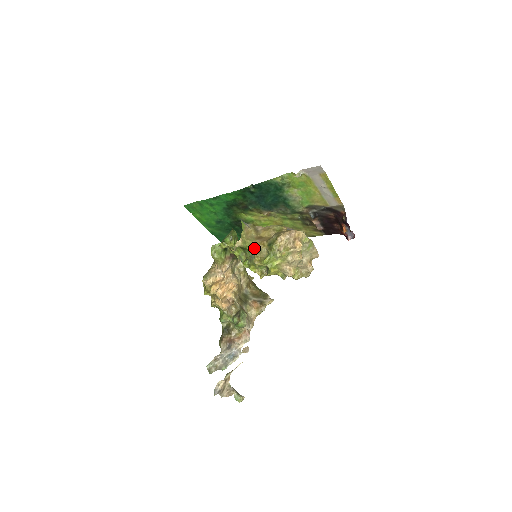
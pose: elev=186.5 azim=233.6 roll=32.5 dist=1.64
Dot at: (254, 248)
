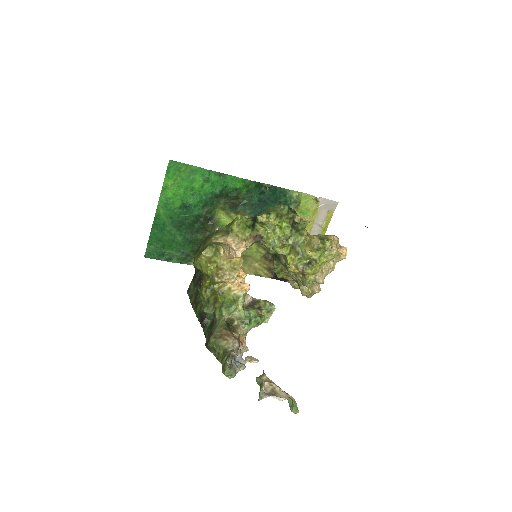
Dot at: (307, 235)
